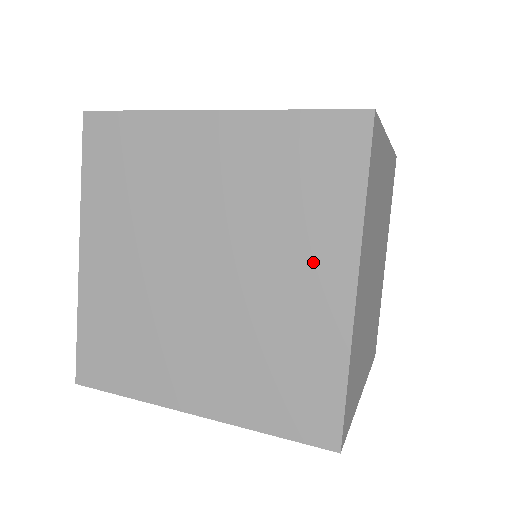
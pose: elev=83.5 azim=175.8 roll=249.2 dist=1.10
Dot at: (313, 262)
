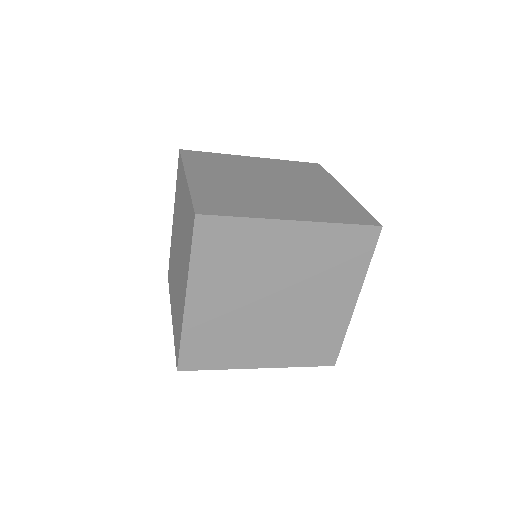
Dot at: (339, 293)
